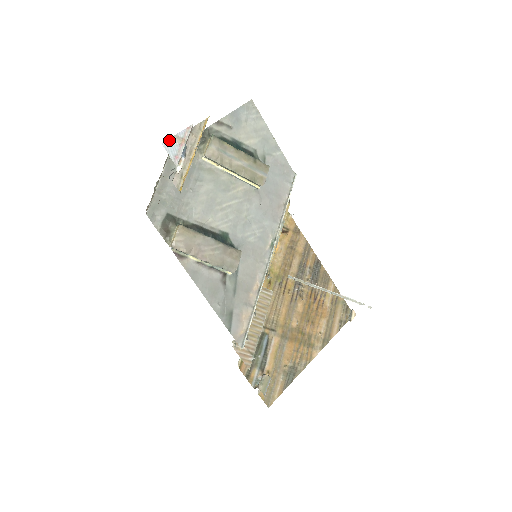
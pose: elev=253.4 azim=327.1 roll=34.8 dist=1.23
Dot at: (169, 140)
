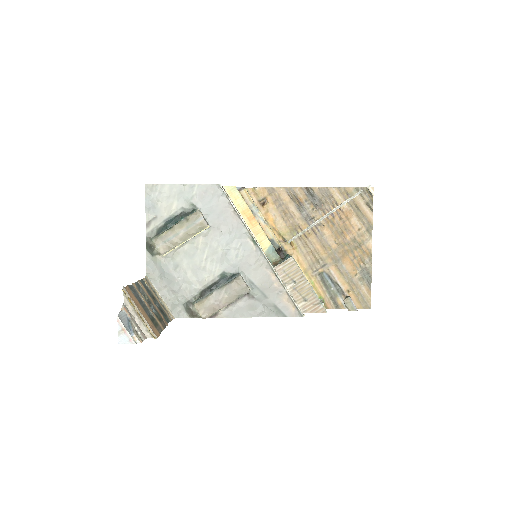
Dot at: (118, 338)
